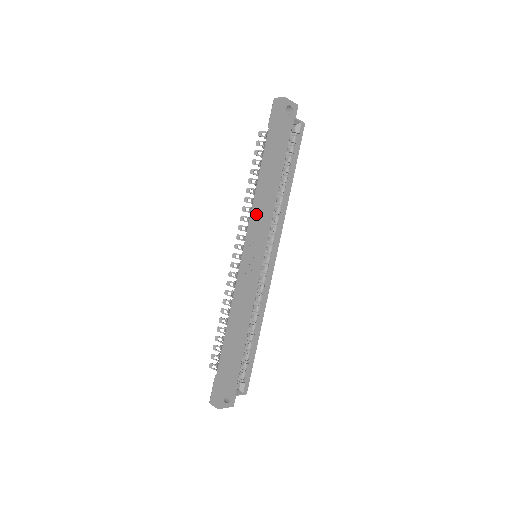
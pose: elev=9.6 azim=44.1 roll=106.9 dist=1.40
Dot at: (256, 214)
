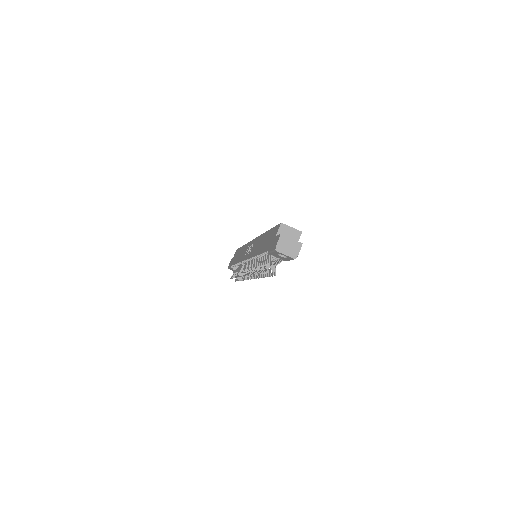
Dot at: (242, 256)
